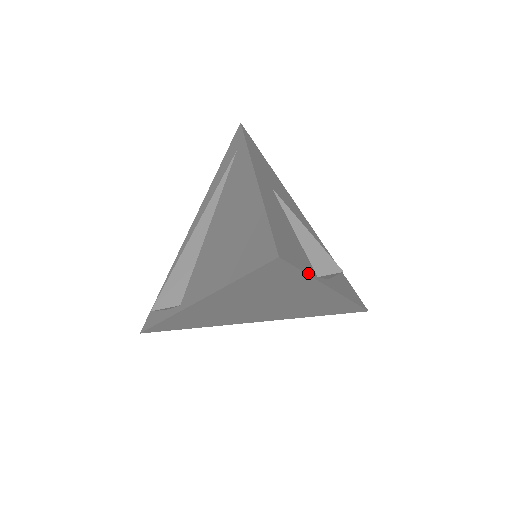
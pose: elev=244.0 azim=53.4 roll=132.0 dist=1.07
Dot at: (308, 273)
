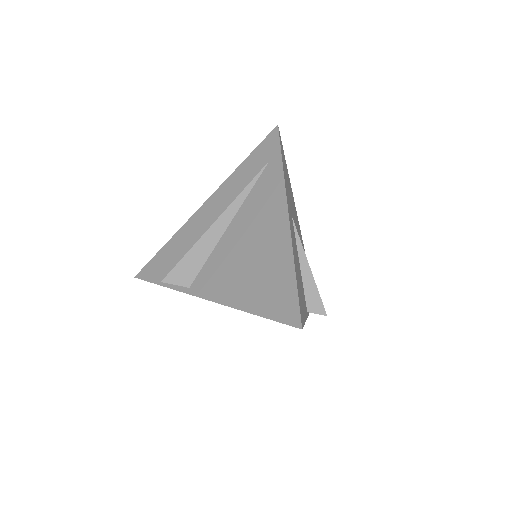
Dot at: (306, 318)
